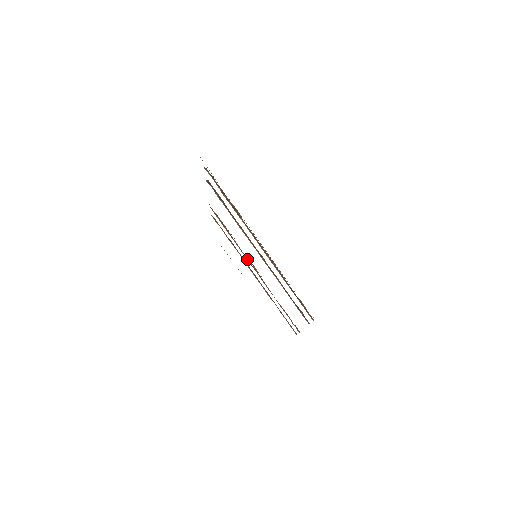
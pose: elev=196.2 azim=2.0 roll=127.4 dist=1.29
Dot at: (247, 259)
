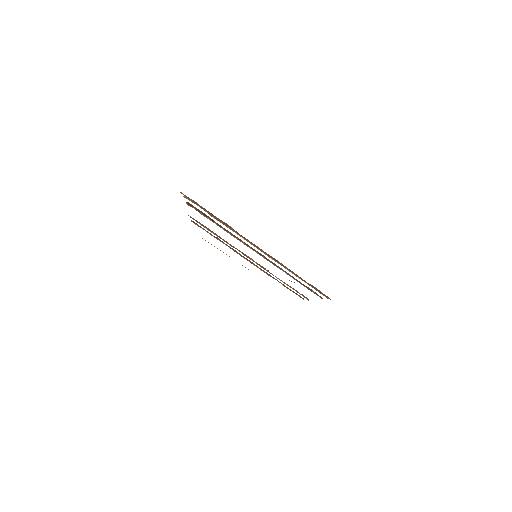
Dot at: occluded
